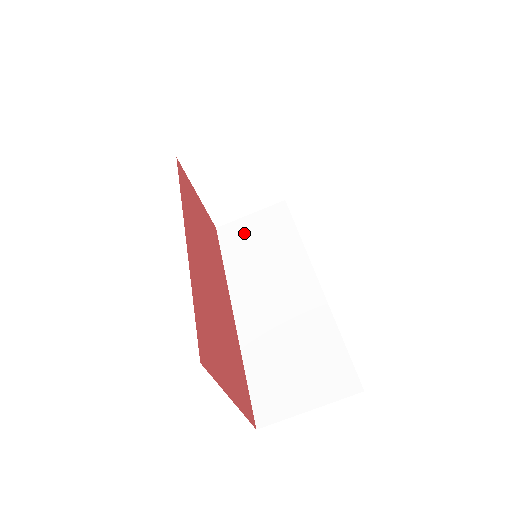
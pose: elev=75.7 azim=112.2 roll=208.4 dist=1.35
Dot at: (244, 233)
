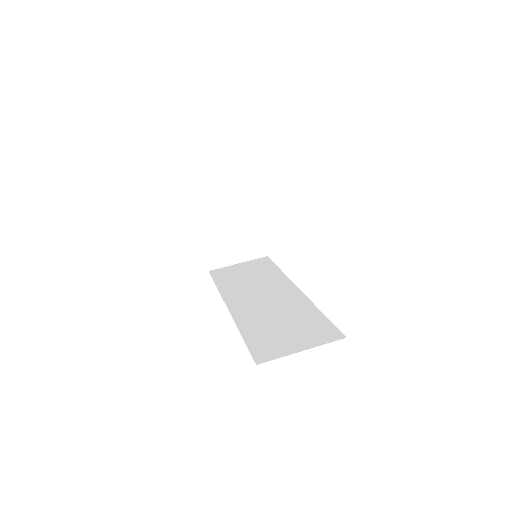
Dot at: (234, 272)
